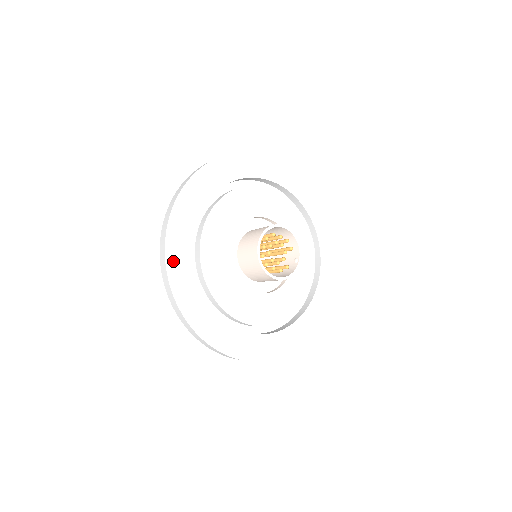
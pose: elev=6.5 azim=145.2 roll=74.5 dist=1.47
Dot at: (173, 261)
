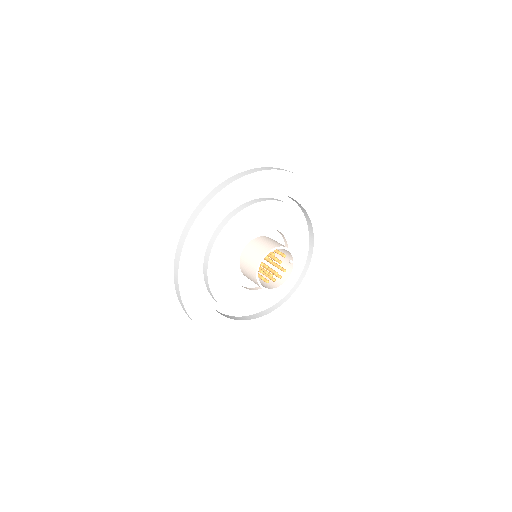
Dot at: (195, 313)
